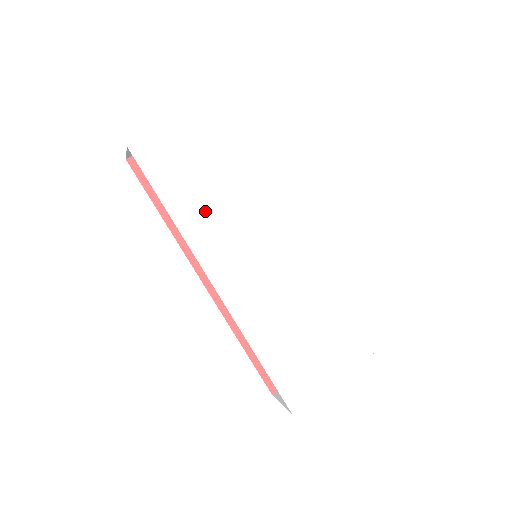
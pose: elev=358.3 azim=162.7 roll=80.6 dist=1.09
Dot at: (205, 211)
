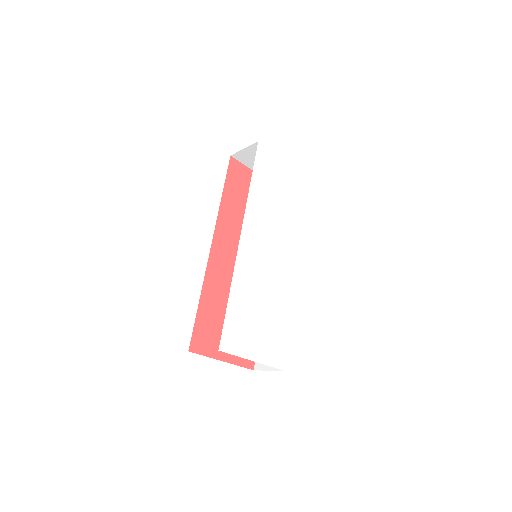
Dot at: (264, 201)
